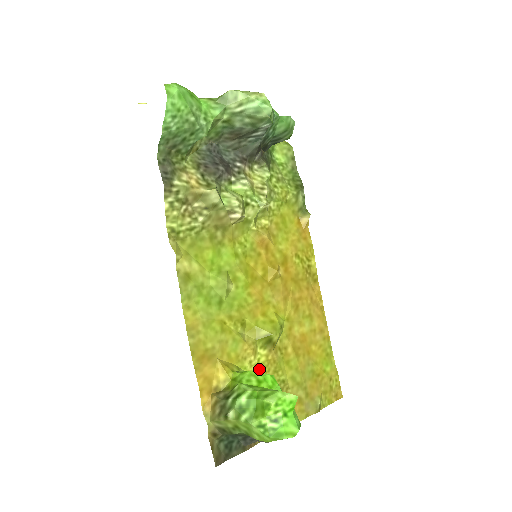
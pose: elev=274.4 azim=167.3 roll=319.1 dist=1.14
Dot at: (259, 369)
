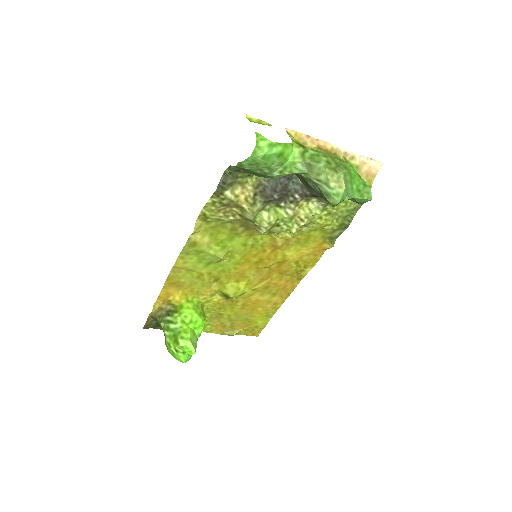
Dot at: (209, 303)
